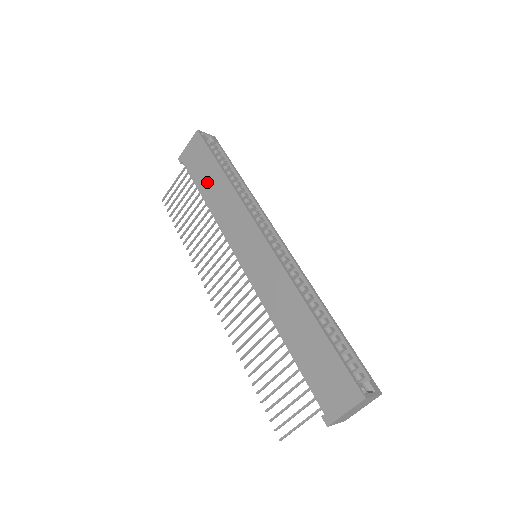
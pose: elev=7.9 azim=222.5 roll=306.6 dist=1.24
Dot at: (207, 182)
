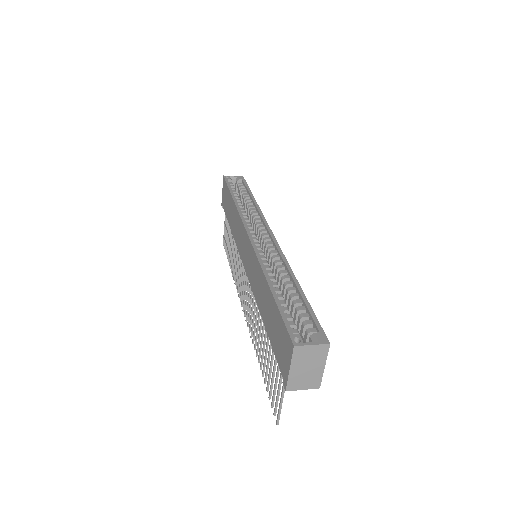
Dot at: (229, 212)
